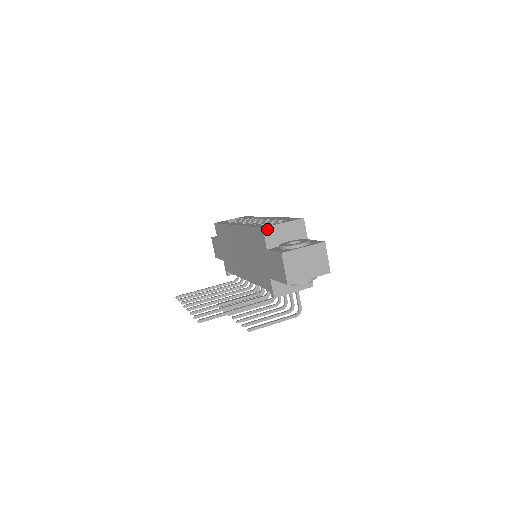
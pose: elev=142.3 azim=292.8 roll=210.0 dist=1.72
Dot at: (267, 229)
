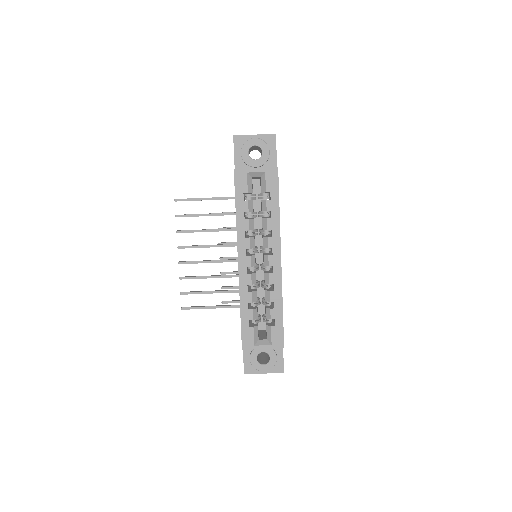
Dot at: (246, 349)
